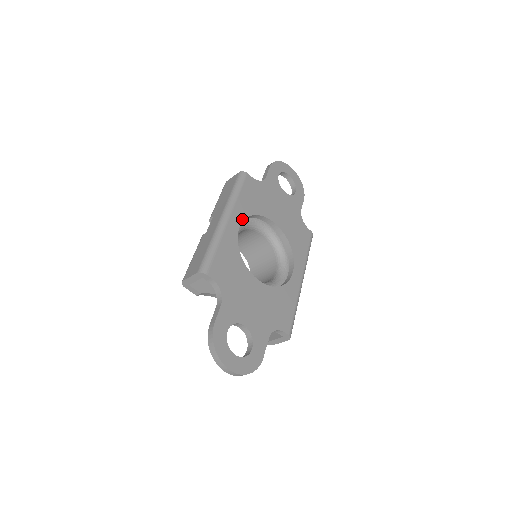
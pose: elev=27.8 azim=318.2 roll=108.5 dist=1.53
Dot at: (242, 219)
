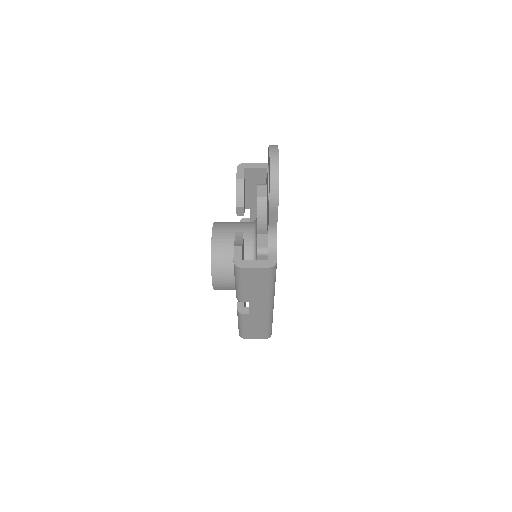
Dot at: occluded
